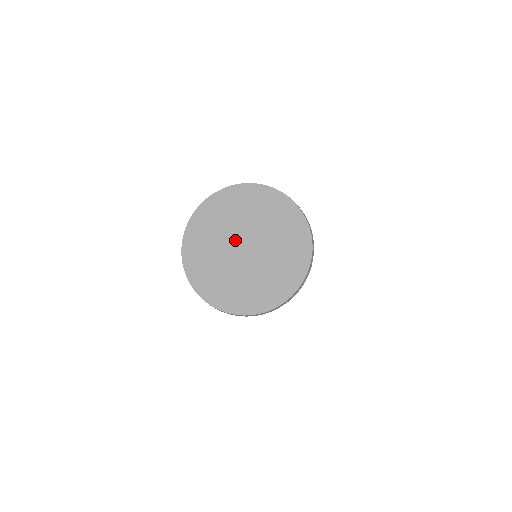
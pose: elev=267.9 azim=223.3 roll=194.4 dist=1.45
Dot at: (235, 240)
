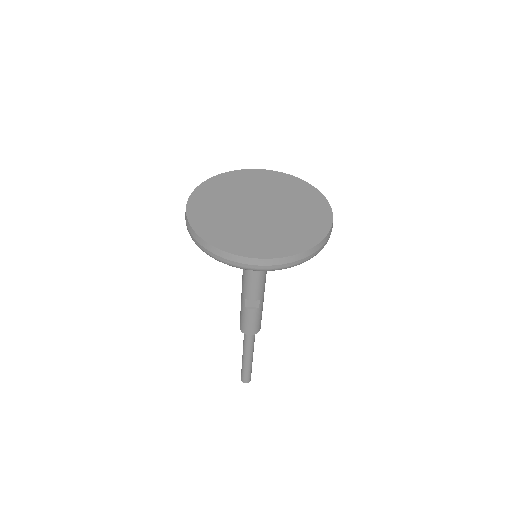
Dot at: (259, 200)
